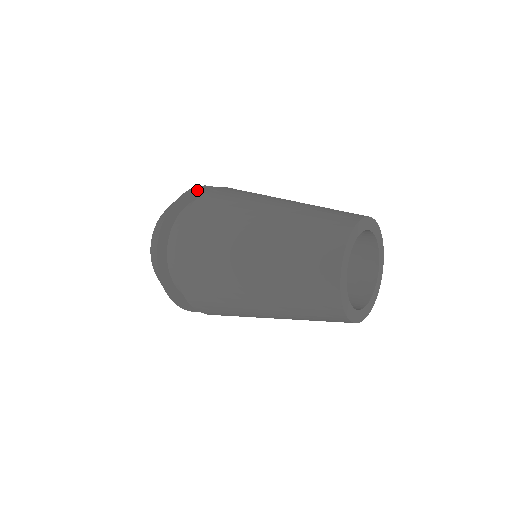
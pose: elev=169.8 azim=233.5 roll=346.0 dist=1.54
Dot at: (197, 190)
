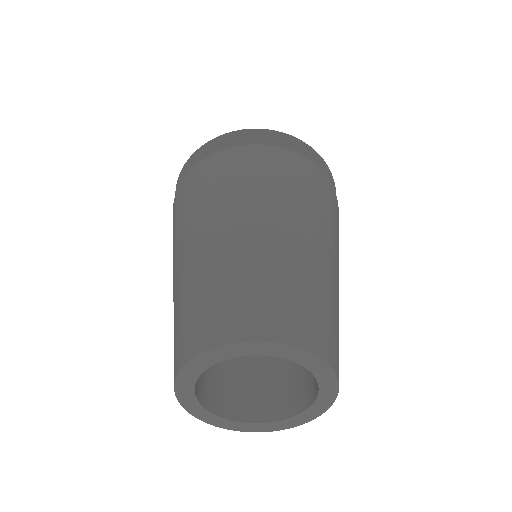
Dot at: (200, 153)
